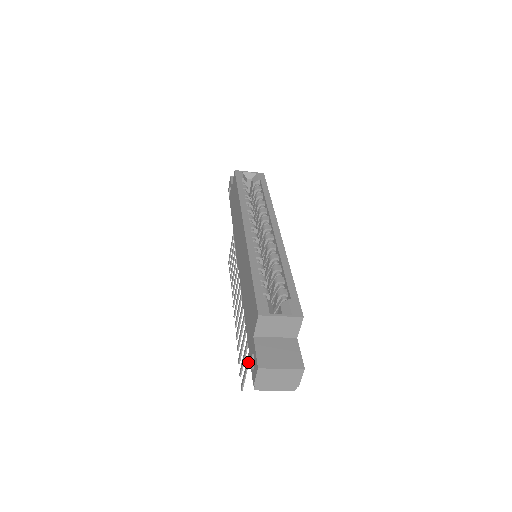
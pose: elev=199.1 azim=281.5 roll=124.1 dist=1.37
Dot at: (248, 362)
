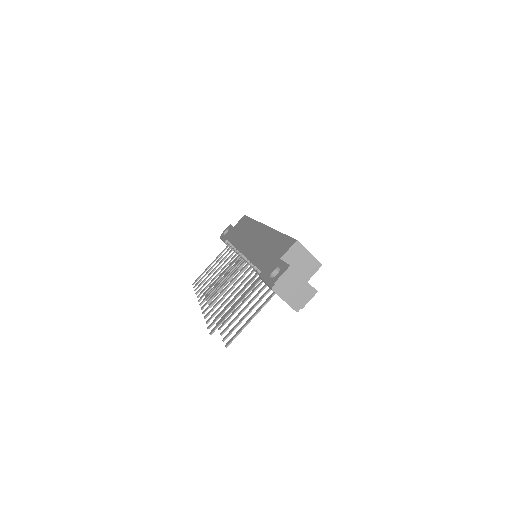
Dot at: (239, 302)
